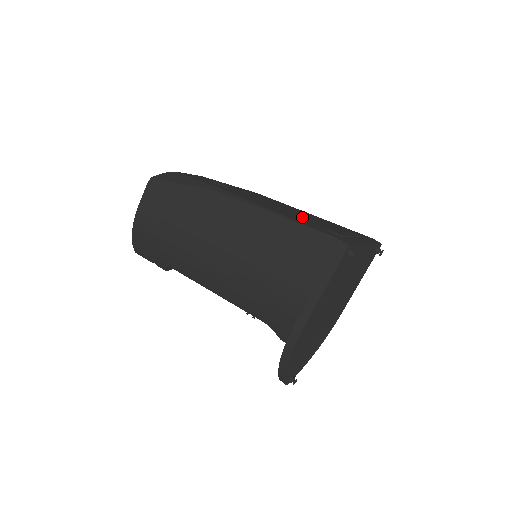
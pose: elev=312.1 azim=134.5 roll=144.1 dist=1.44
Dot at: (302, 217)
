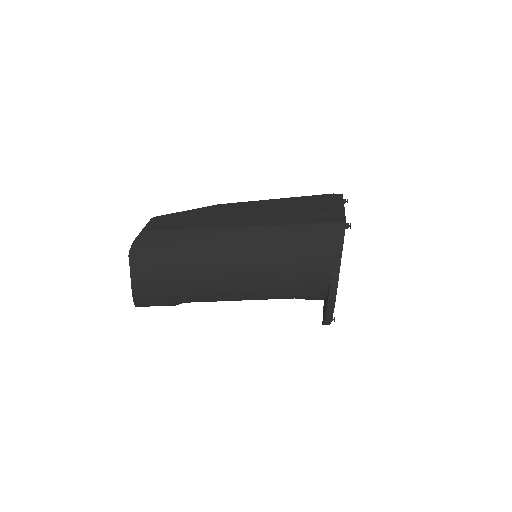
Dot at: (284, 213)
